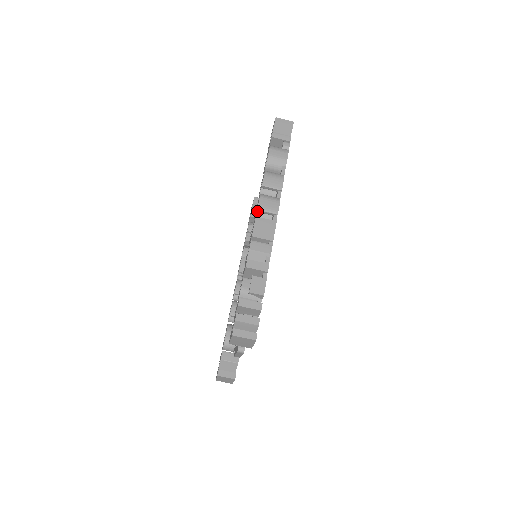
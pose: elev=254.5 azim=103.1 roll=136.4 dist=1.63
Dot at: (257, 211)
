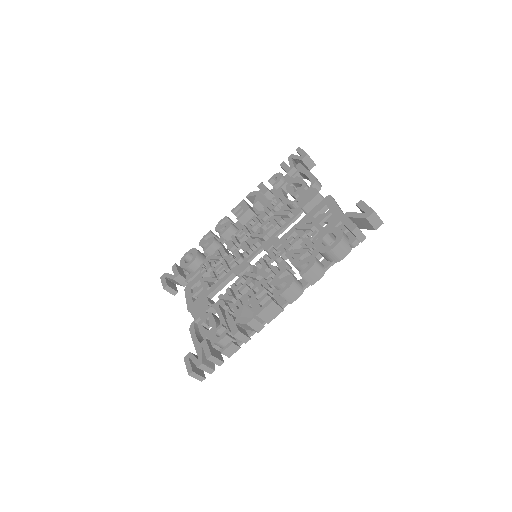
Dot at: (278, 293)
